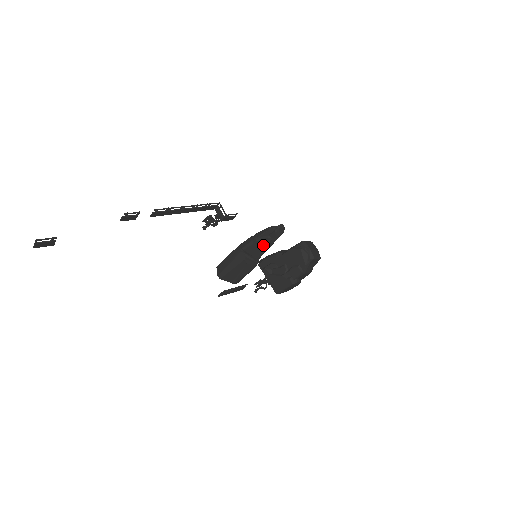
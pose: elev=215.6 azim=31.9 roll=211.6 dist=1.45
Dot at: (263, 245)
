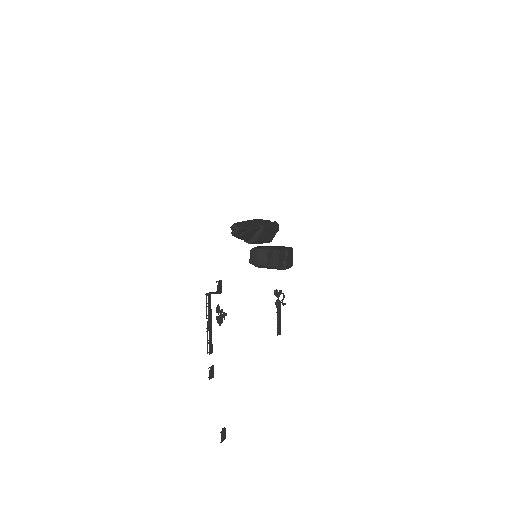
Dot at: (247, 234)
